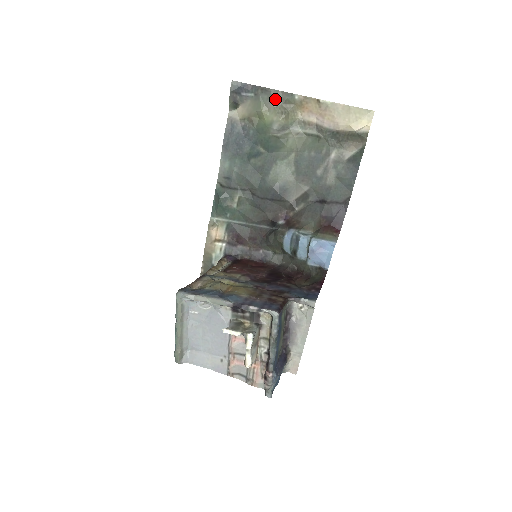
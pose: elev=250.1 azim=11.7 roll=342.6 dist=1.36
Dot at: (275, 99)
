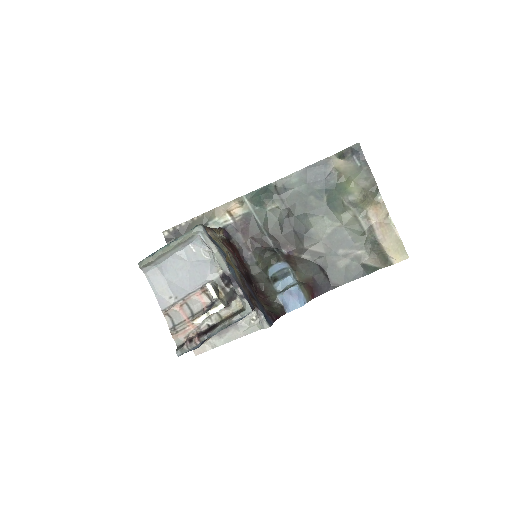
Dot at: (369, 183)
